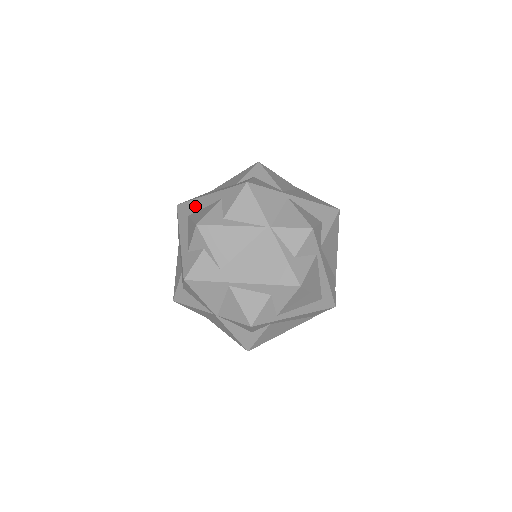
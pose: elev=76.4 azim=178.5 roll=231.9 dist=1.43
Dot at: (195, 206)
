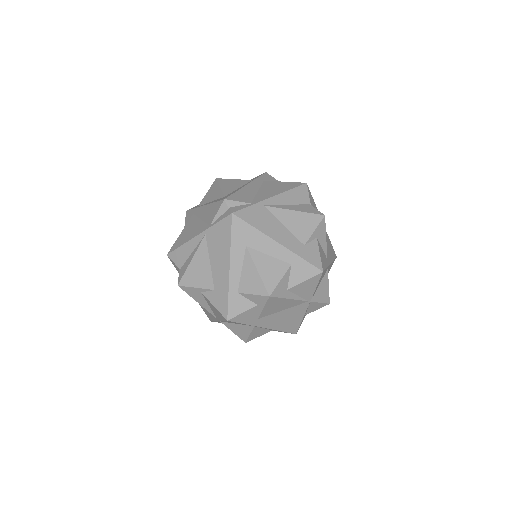
Dot at: (258, 242)
